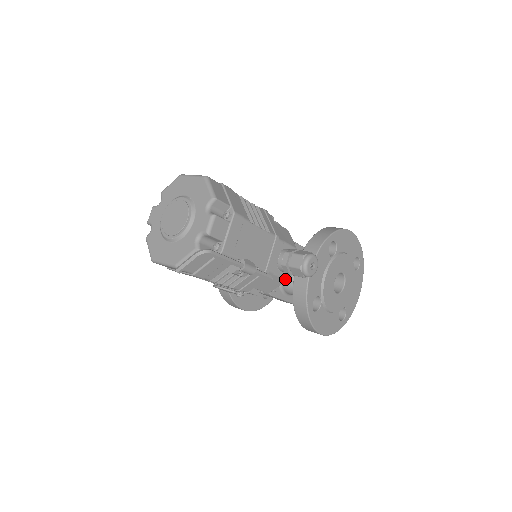
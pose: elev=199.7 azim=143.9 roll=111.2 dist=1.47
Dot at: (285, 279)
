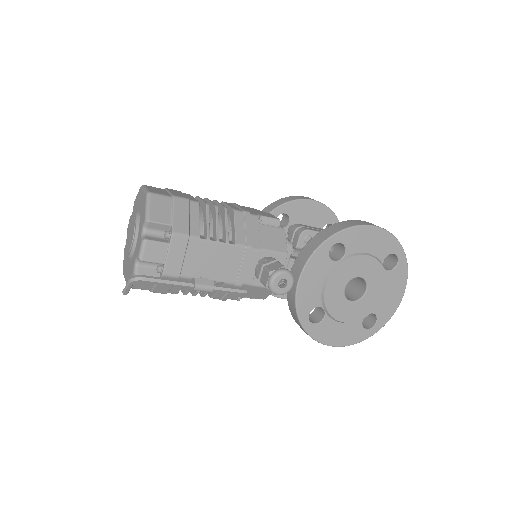
Dot at: occluded
